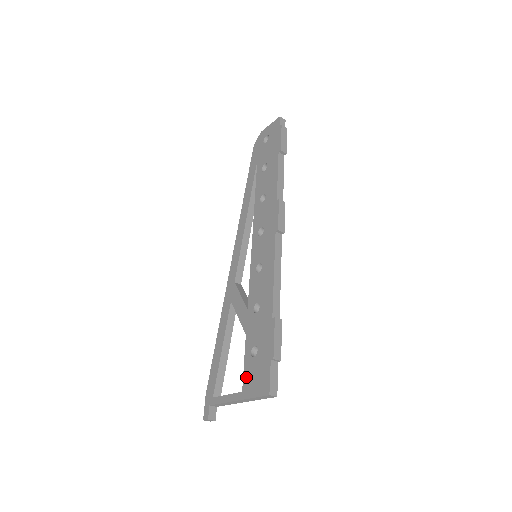
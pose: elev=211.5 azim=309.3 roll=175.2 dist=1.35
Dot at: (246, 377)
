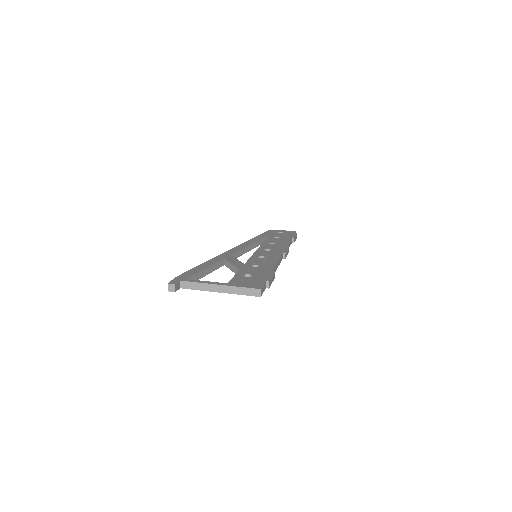
Dot at: (235, 280)
